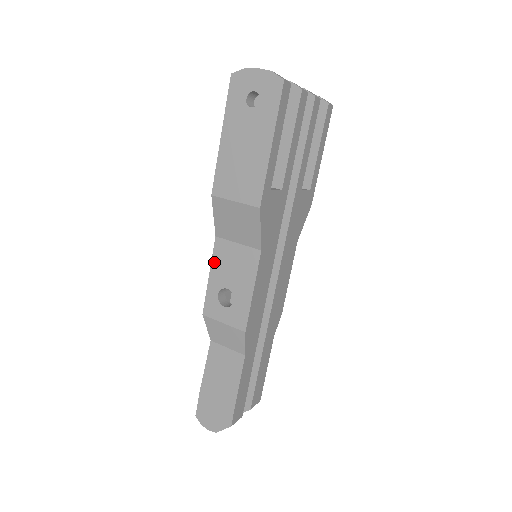
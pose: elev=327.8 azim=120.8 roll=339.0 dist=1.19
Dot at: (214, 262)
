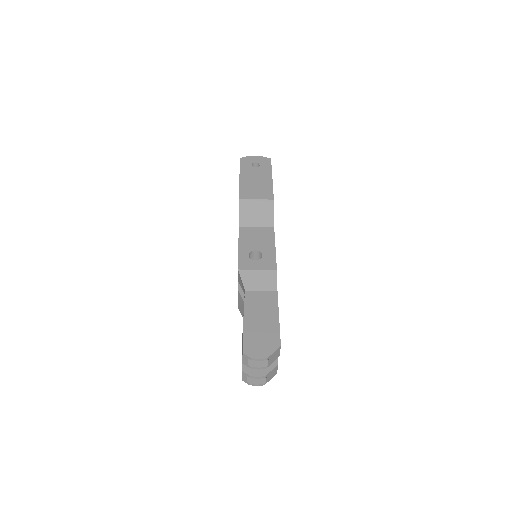
Dot at: (241, 239)
